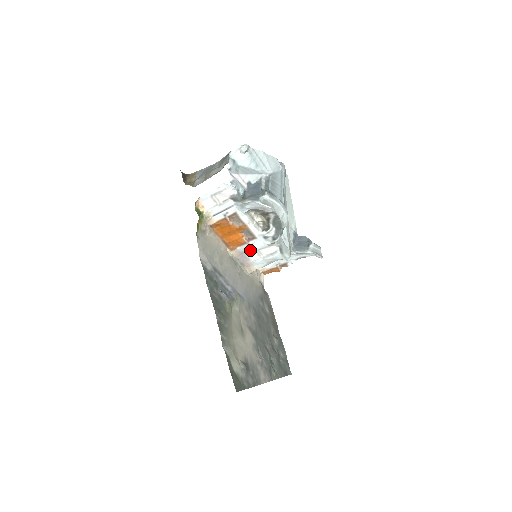
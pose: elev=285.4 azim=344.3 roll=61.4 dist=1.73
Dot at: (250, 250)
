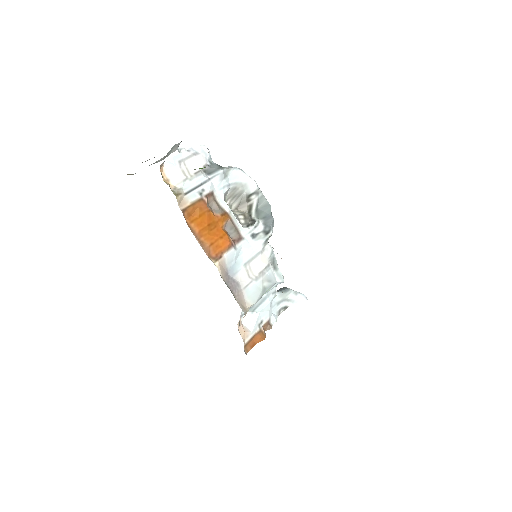
Dot at: (237, 265)
